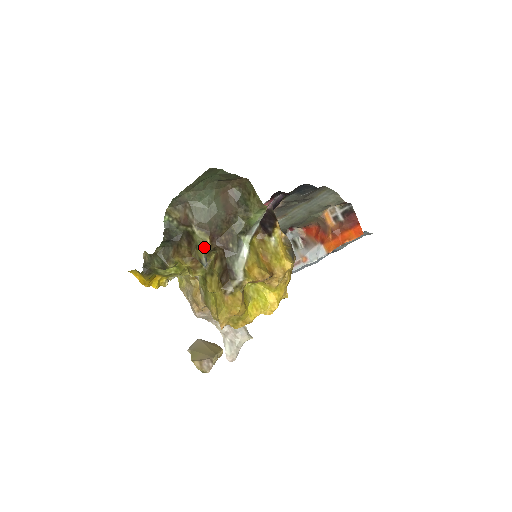
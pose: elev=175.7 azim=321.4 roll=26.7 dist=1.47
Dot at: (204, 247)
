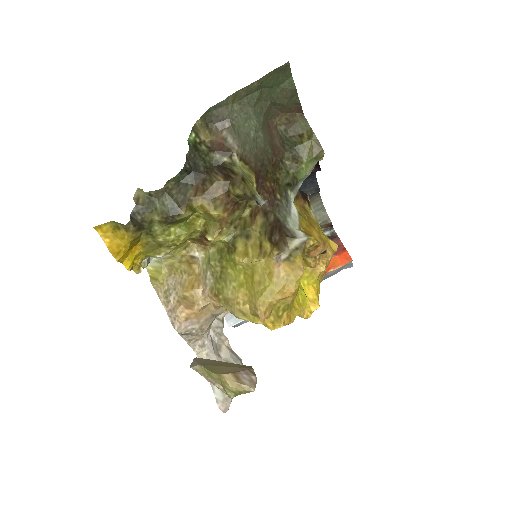
Dot at: (251, 184)
